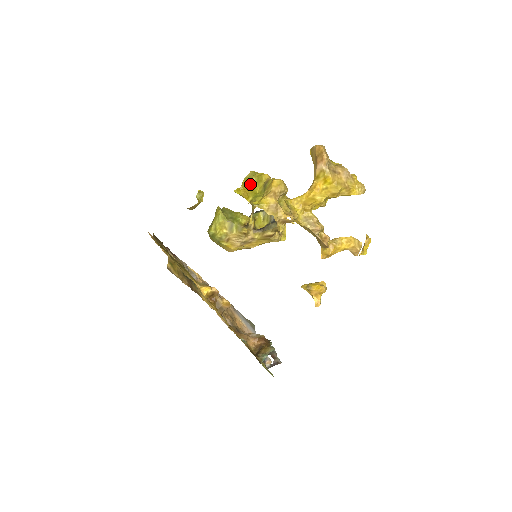
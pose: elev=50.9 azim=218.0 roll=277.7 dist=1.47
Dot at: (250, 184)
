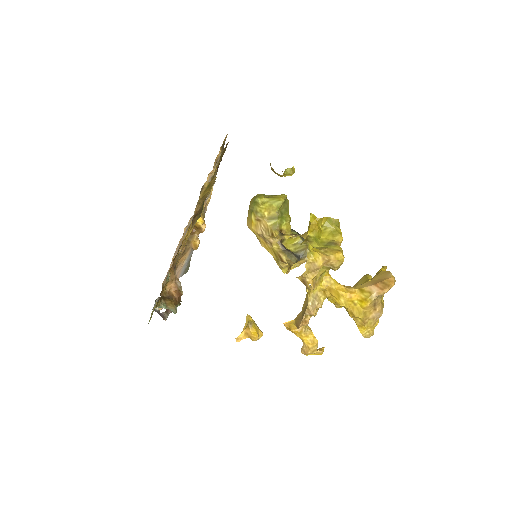
Dot at: (325, 225)
